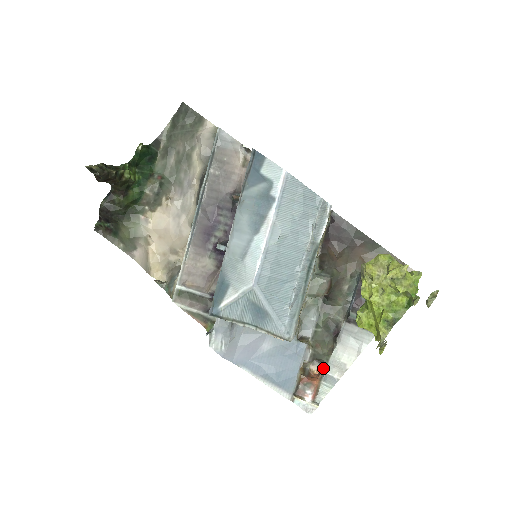
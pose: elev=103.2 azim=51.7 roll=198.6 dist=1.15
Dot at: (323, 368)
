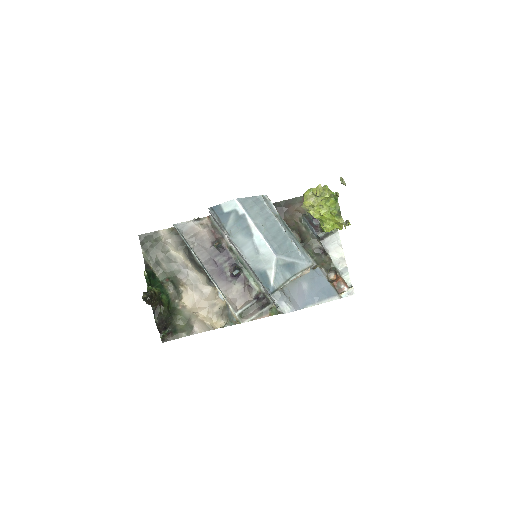
Dot at: (335, 272)
